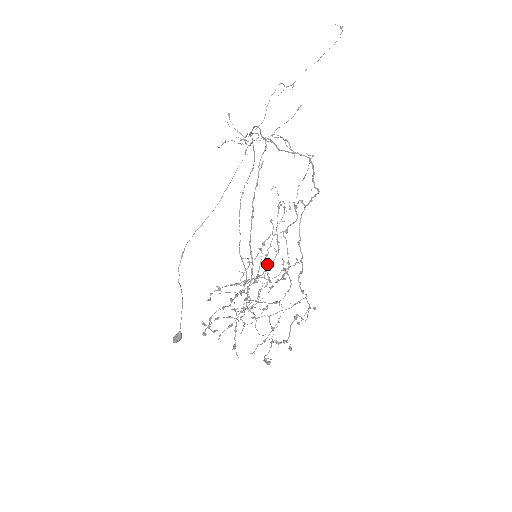
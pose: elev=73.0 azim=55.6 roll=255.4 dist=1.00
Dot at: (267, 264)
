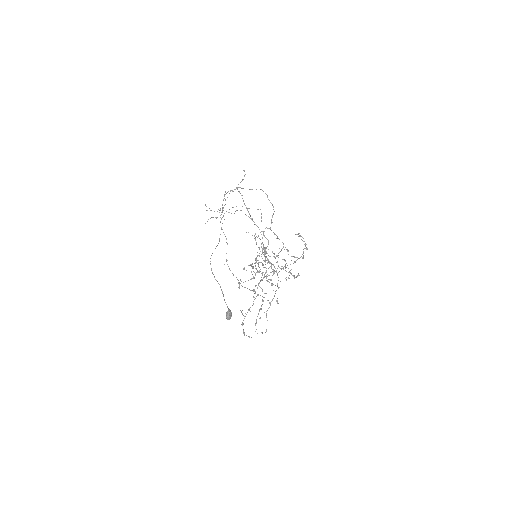
Dot at: (265, 256)
